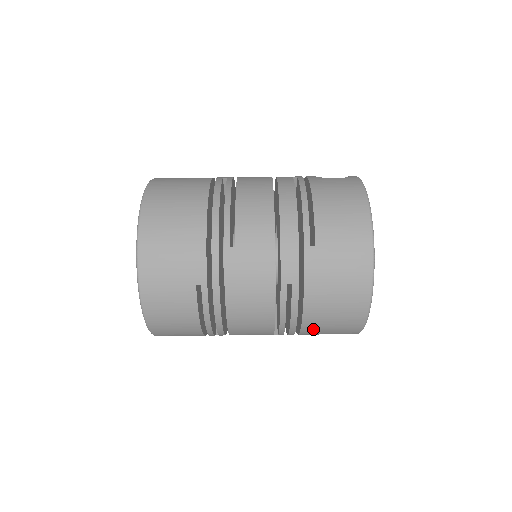
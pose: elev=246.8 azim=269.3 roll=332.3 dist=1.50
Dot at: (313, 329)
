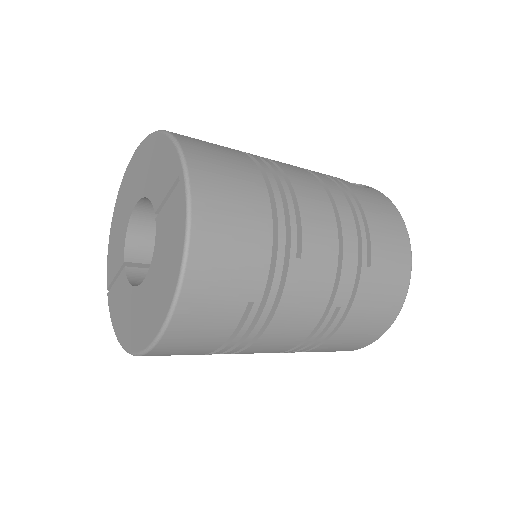
Dot at: (320, 350)
